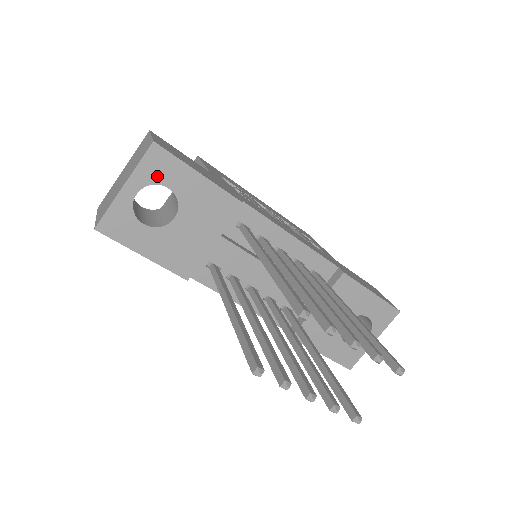
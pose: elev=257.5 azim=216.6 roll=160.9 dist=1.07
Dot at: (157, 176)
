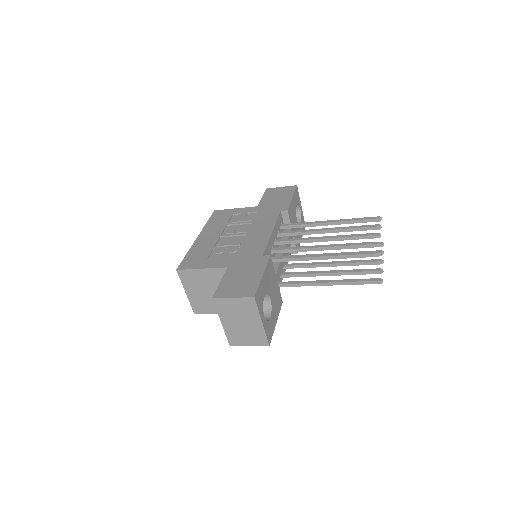
Dot at: (261, 301)
